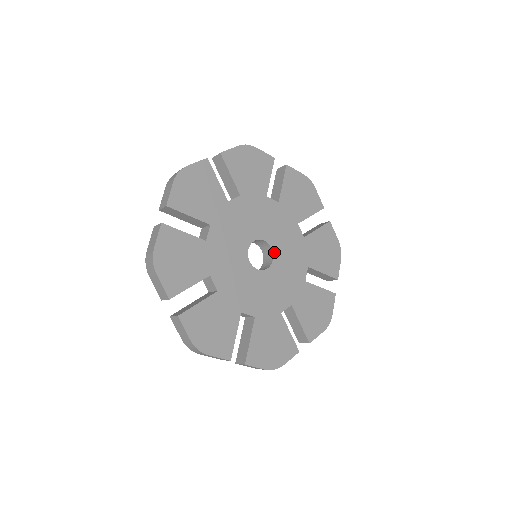
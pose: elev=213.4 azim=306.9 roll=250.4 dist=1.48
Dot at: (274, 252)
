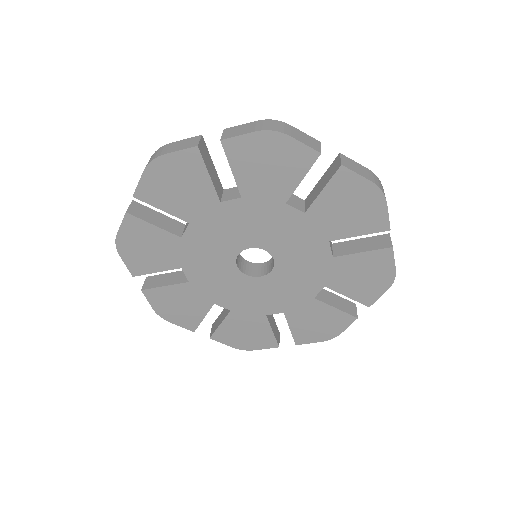
Dot at: (270, 252)
